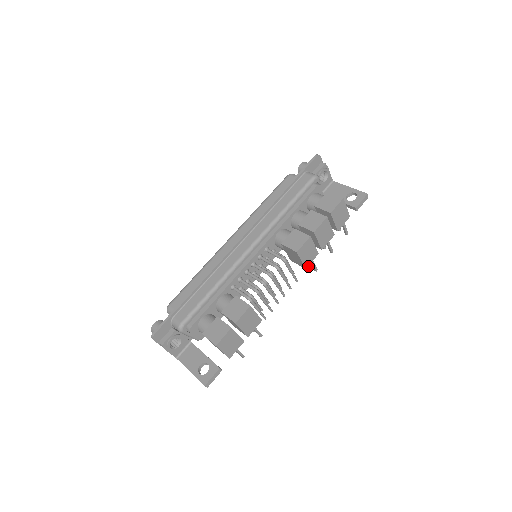
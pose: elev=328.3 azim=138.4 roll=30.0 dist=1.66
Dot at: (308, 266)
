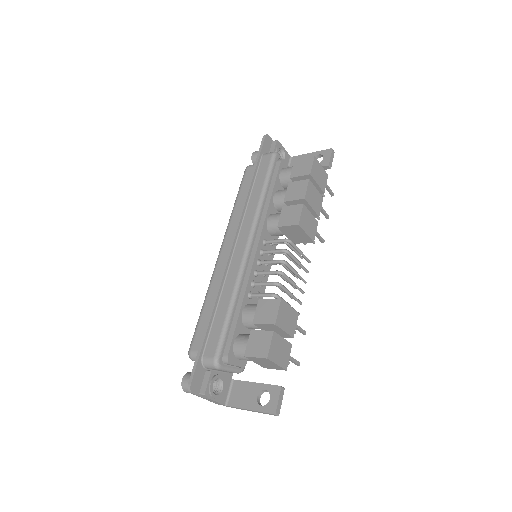
Dot at: (313, 242)
